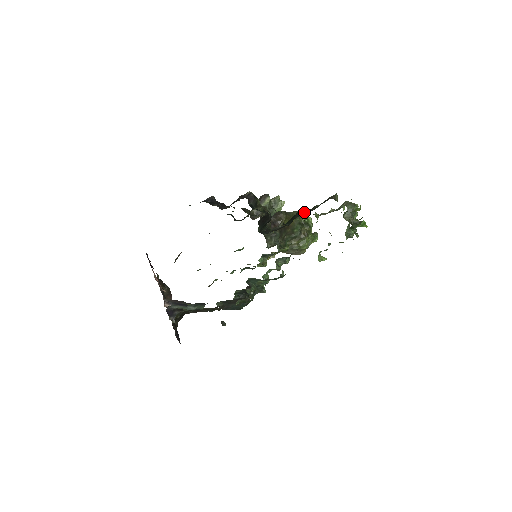
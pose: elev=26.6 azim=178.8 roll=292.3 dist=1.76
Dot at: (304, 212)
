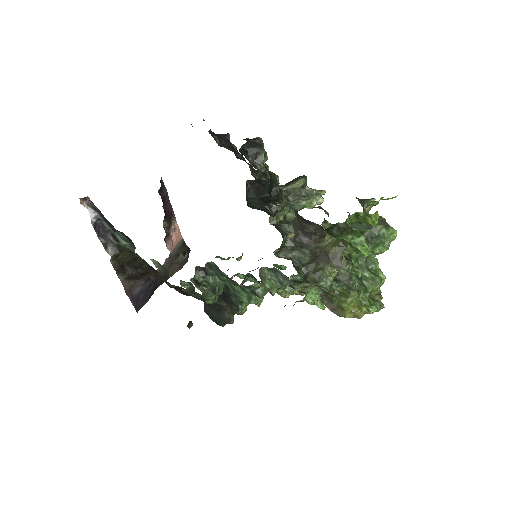
Dot at: (318, 207)
